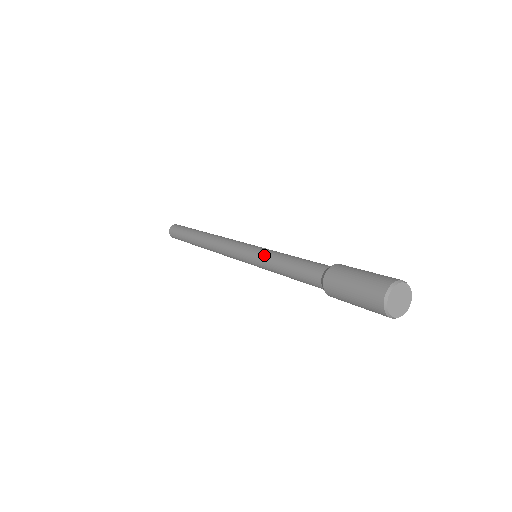
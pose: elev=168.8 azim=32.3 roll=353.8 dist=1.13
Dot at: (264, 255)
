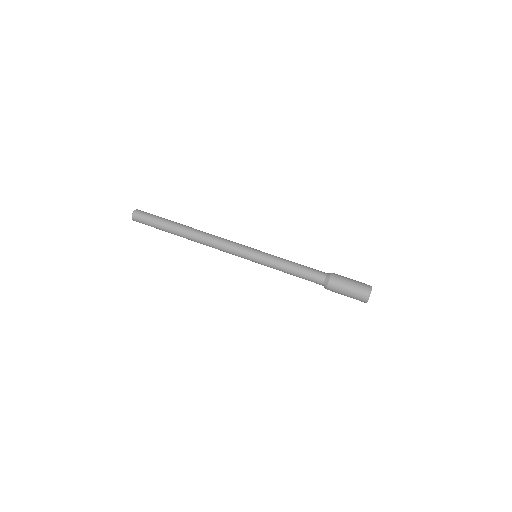
Dot at: (271, 263)
